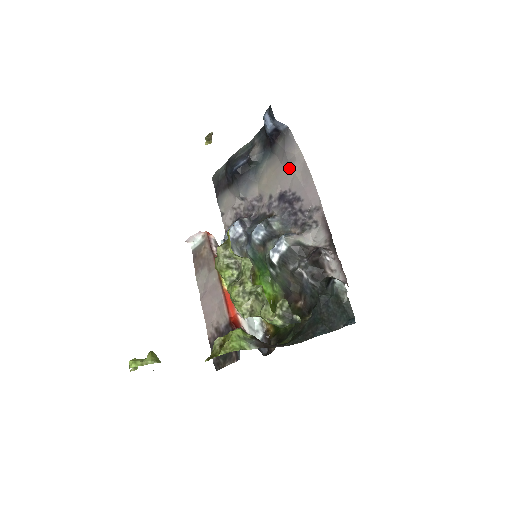
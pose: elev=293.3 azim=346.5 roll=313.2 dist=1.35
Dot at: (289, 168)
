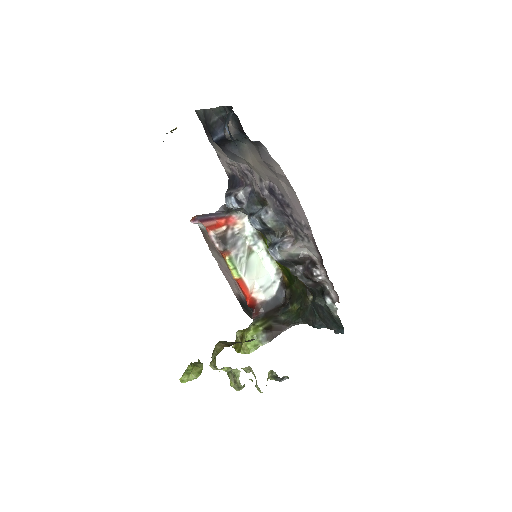
Dot at: (272, 172)
